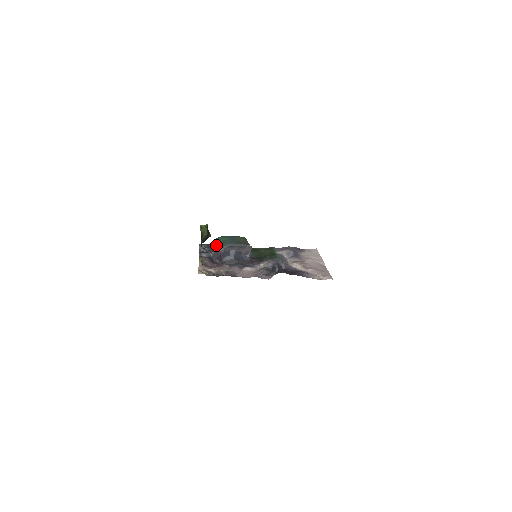
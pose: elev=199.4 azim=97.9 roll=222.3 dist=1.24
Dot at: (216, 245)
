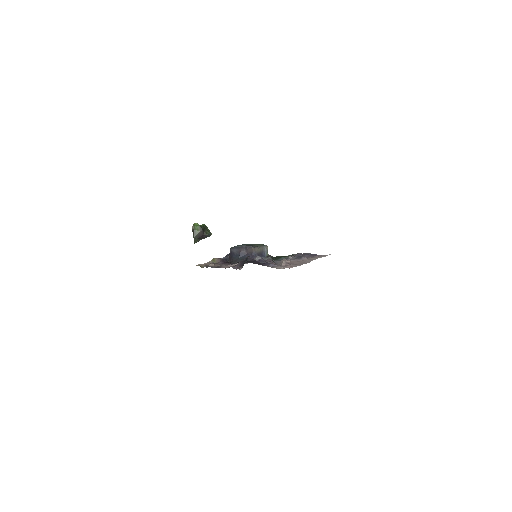
Dot at: occluded
